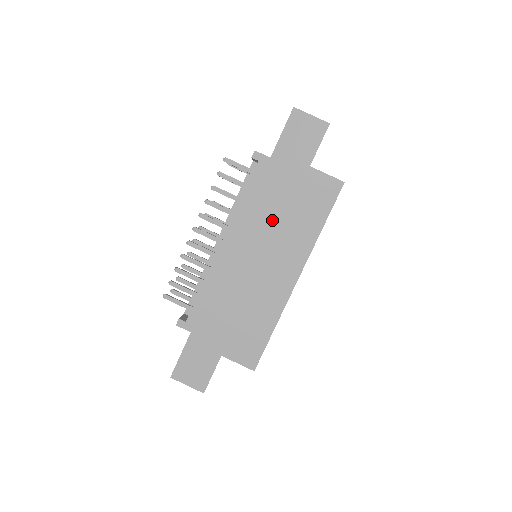
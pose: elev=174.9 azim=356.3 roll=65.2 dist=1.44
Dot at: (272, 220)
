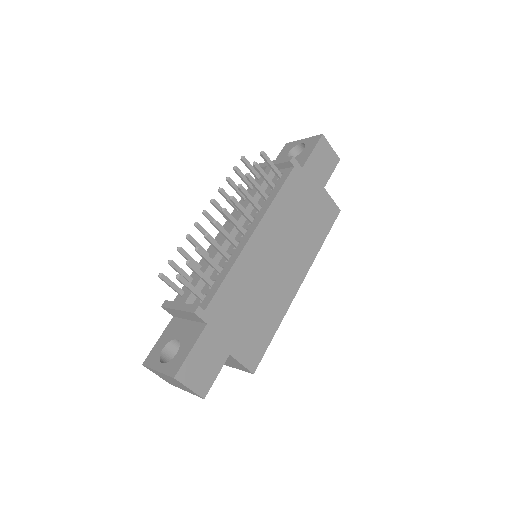
Dot at: (294, 224)
